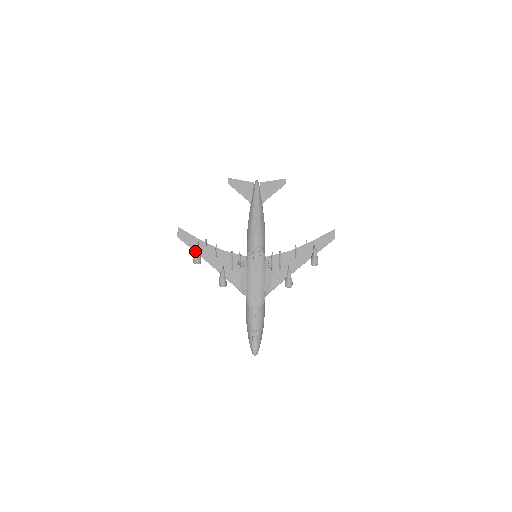
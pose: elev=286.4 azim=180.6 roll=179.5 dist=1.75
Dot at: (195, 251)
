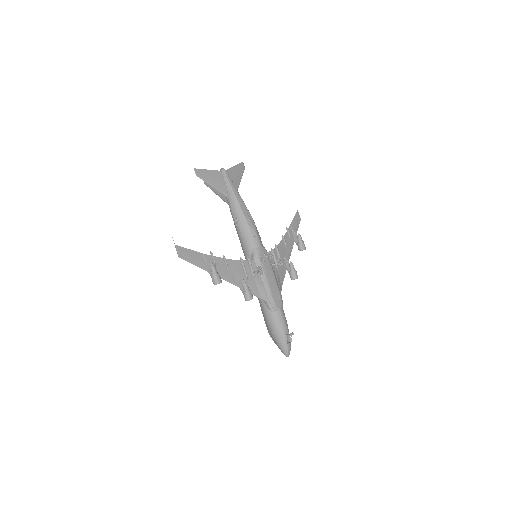
Dot at: (213, 270)
